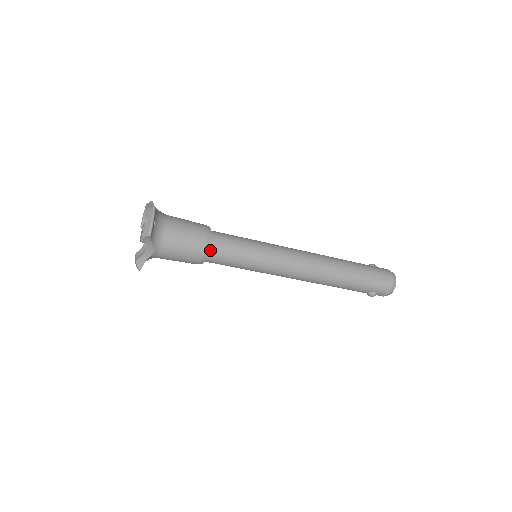
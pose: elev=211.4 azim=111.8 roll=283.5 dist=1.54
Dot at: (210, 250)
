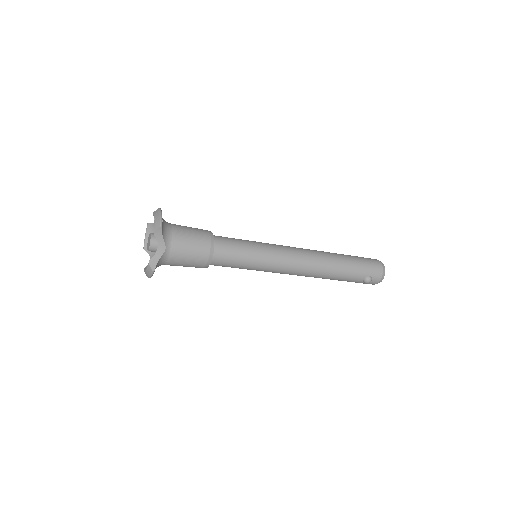
Dot at: (215, 246)
